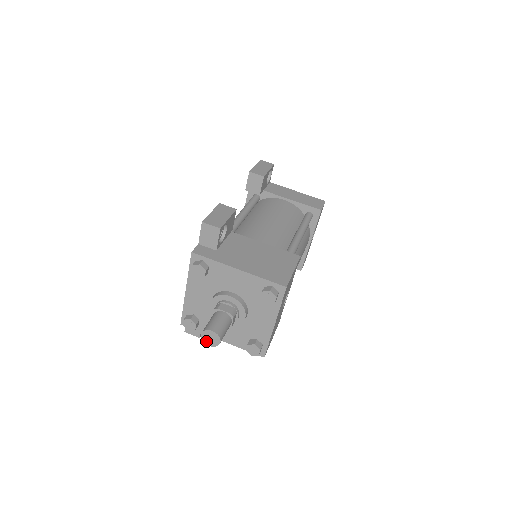
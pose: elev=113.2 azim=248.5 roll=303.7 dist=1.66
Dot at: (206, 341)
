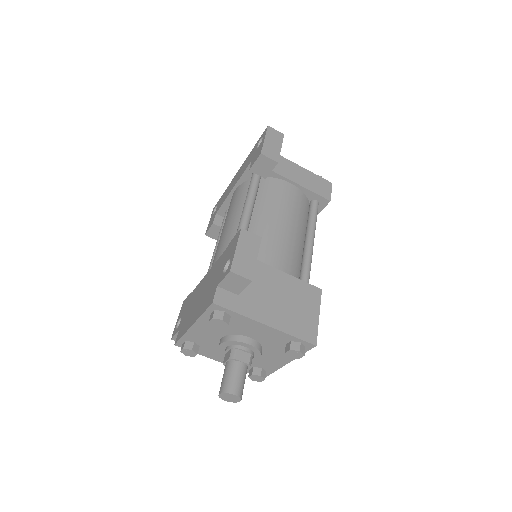
Dot at: (223, 398)
